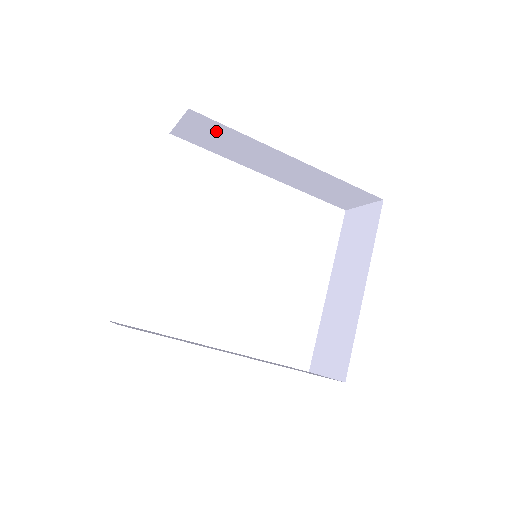
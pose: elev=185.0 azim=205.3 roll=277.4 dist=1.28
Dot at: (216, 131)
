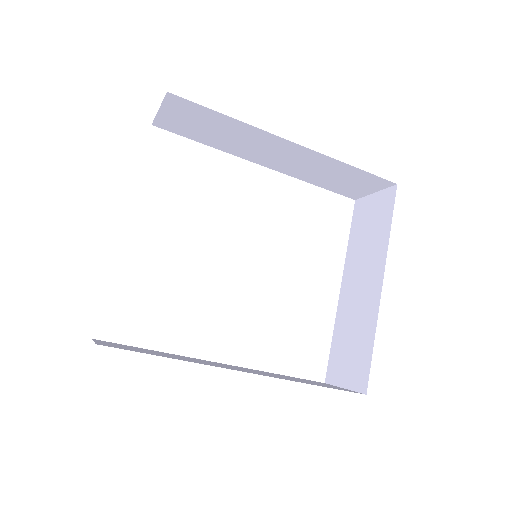
Dot at: (201, 117)
